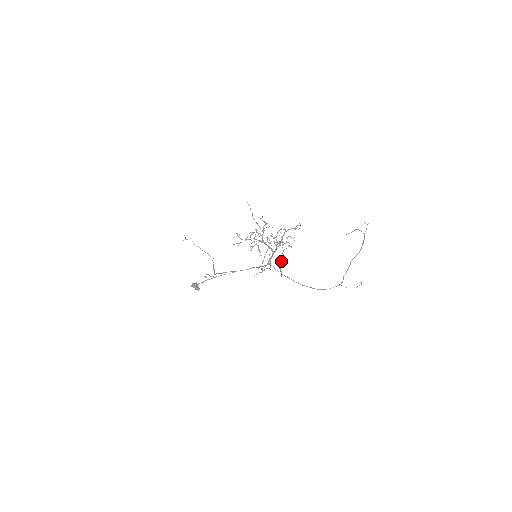
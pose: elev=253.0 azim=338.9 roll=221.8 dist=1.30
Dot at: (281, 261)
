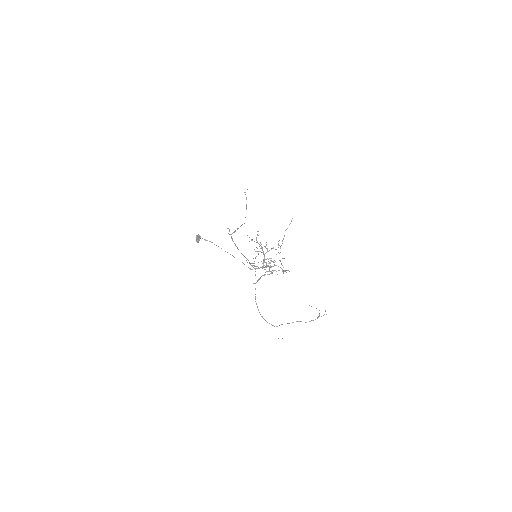
Dot at: (267, 274)
